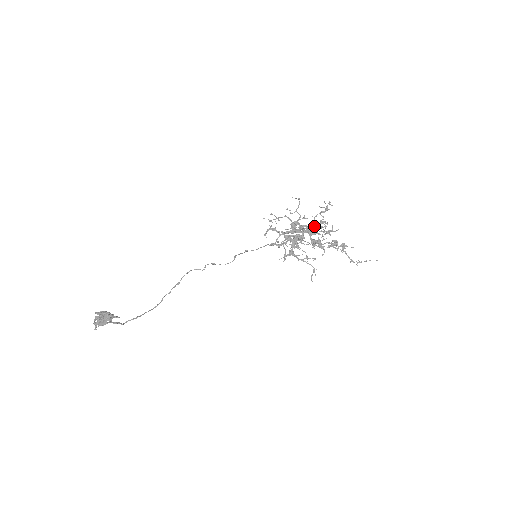
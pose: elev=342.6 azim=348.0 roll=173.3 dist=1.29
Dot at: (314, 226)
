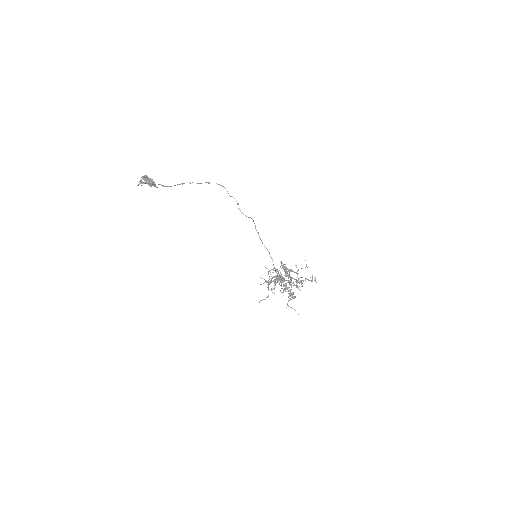
Dot at: (295, 281)
